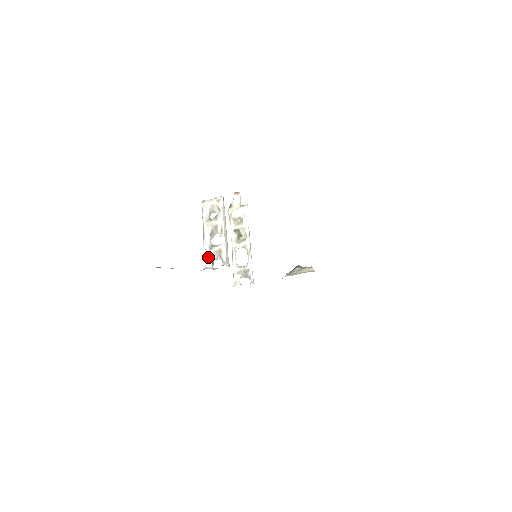
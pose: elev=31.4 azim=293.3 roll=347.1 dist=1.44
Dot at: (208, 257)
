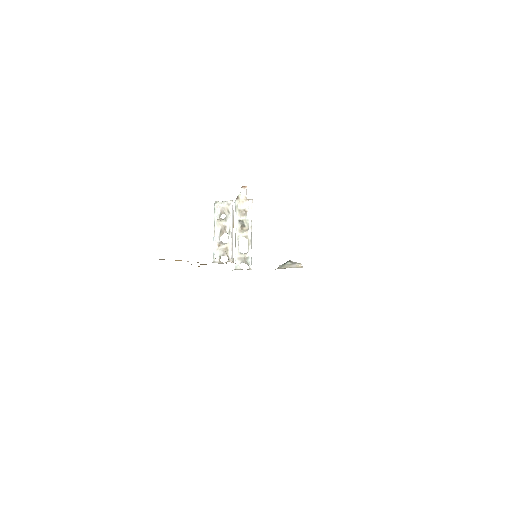
Dot at: (216, 252)
